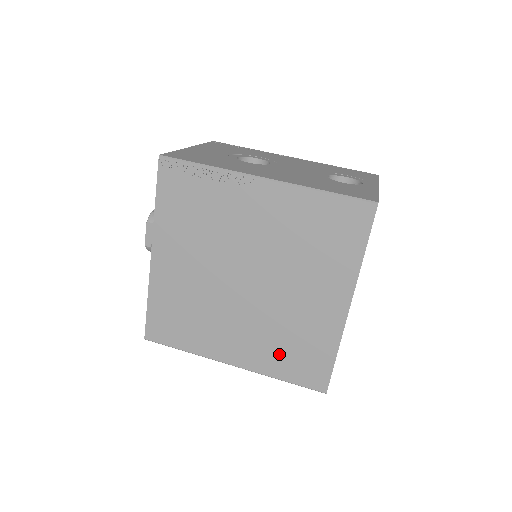
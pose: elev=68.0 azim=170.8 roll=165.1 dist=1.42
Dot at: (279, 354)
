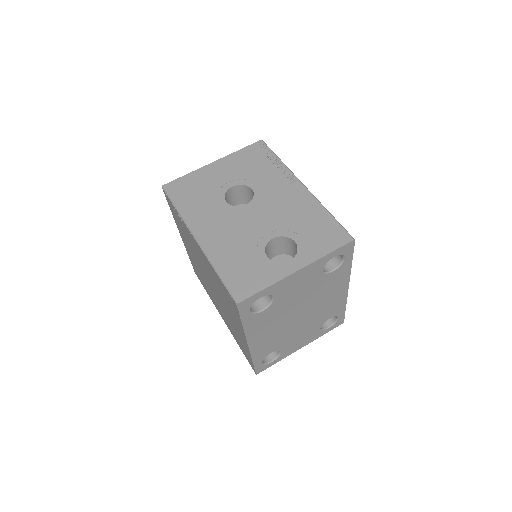
Dot at: (235, 335)
